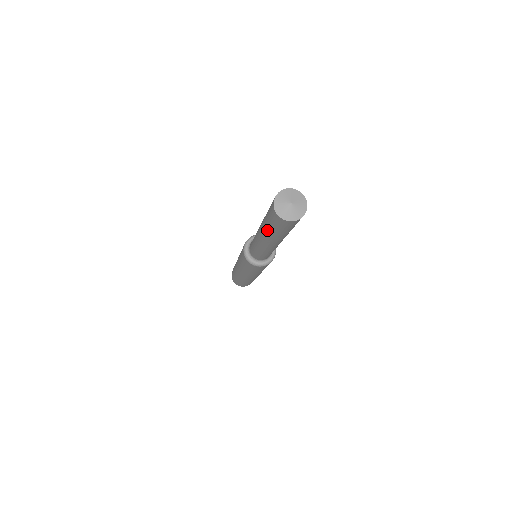
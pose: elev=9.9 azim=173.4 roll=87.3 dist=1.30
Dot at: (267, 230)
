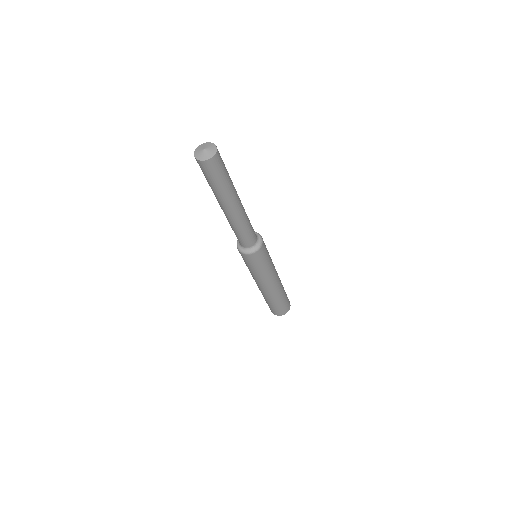
Dot at: (211, 188)
